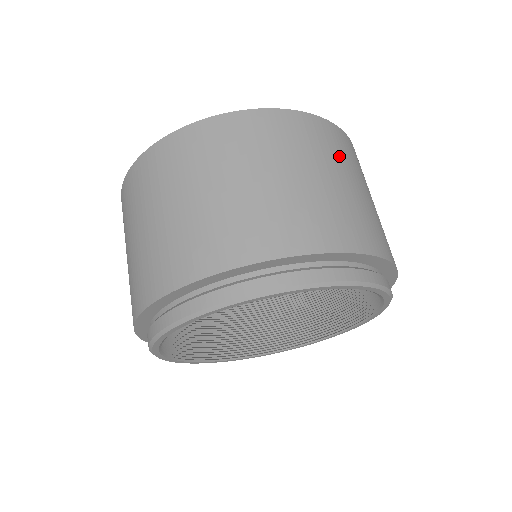
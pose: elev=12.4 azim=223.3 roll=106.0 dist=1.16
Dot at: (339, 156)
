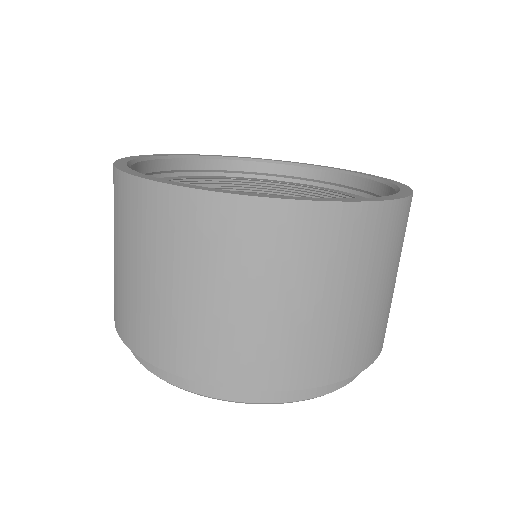
Dot at: (209, 254)
